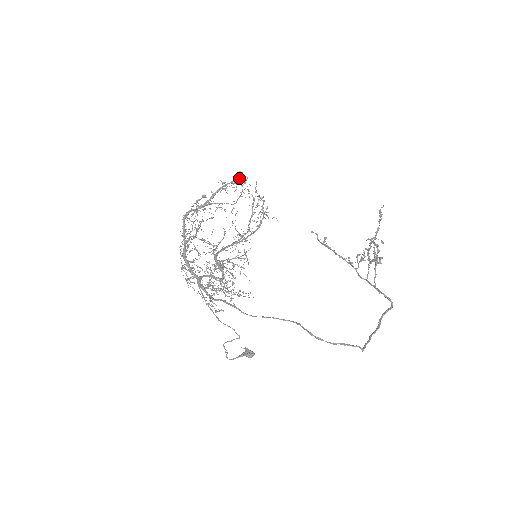
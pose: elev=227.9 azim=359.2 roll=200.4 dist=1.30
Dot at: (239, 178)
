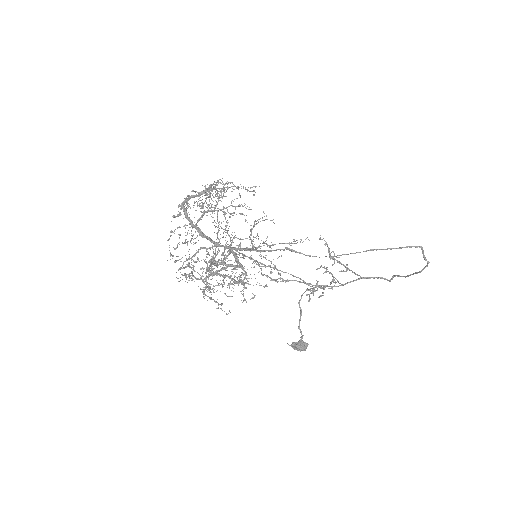
Dot at: occluded
